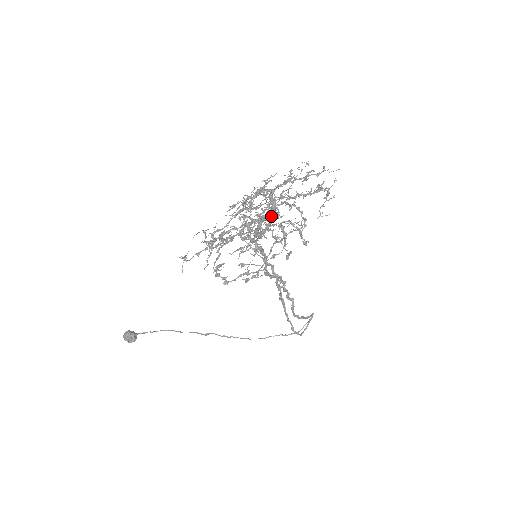
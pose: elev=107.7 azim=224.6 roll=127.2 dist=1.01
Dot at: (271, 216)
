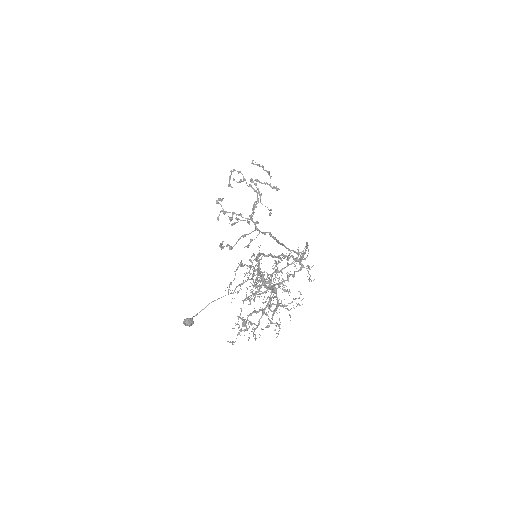
Dot at: (277, 297)
